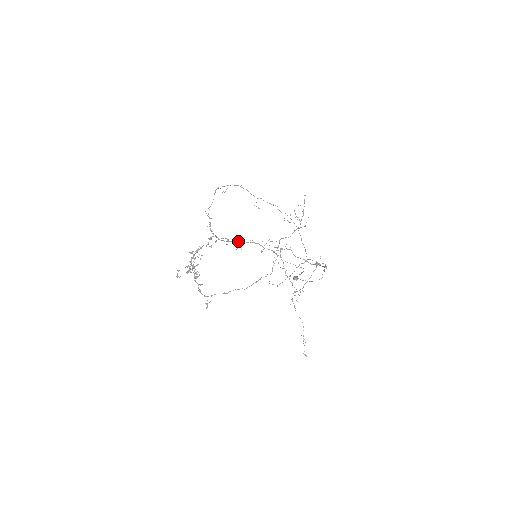
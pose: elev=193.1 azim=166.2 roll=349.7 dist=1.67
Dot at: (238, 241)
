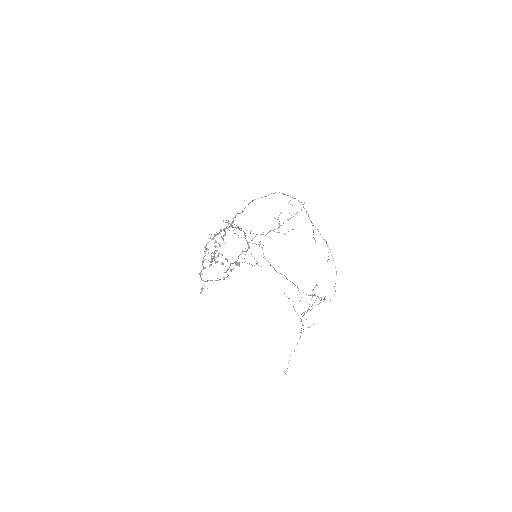
Dot at: occluded
